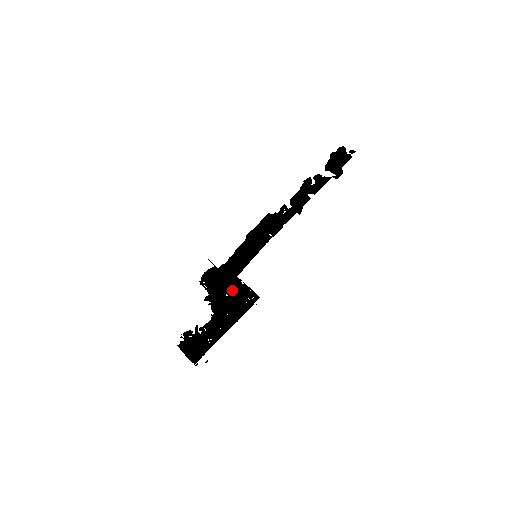
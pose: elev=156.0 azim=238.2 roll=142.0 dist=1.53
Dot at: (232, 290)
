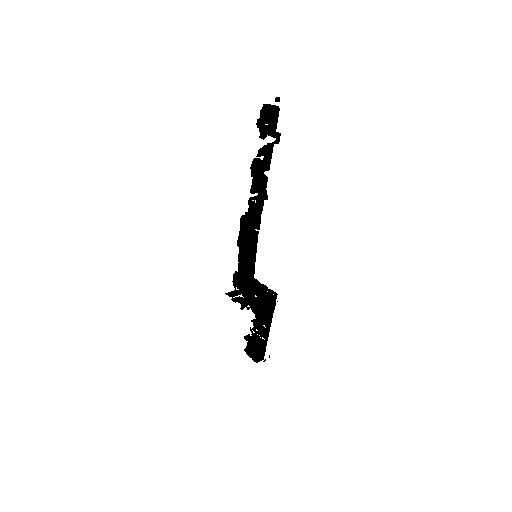
Dot at: (257, 291)
